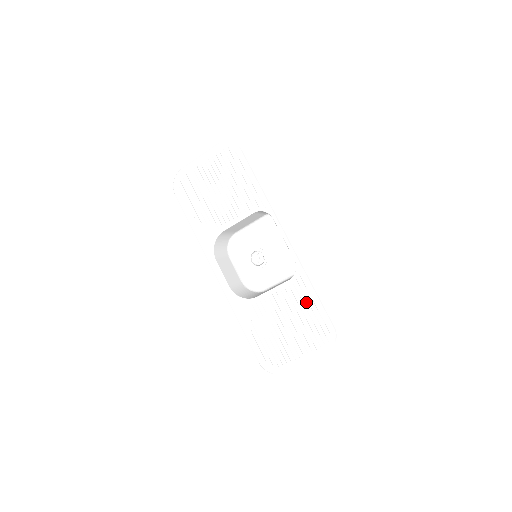
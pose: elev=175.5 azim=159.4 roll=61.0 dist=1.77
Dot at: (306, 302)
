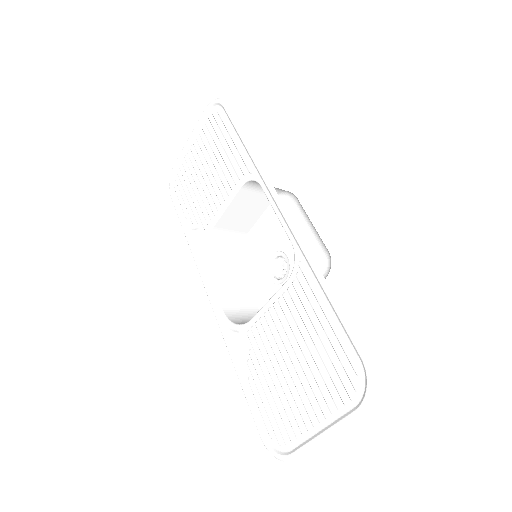
Dot at: (313, 315)
